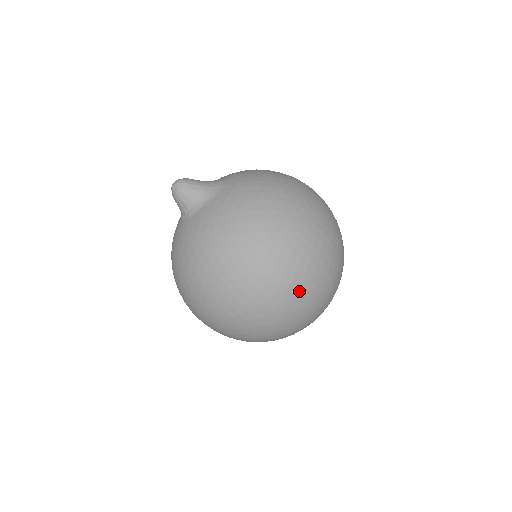
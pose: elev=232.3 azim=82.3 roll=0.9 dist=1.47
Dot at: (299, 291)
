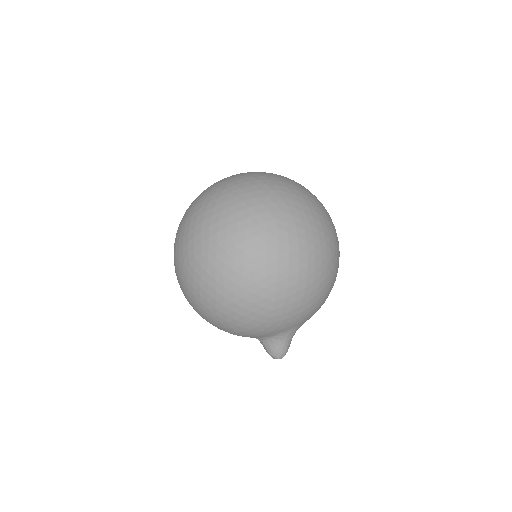
Dot at: (205, 220)
